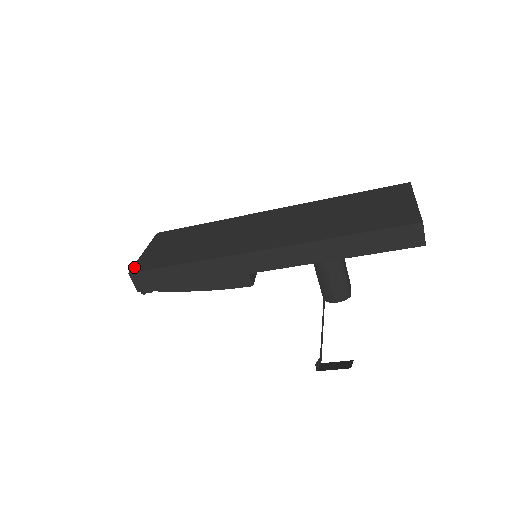
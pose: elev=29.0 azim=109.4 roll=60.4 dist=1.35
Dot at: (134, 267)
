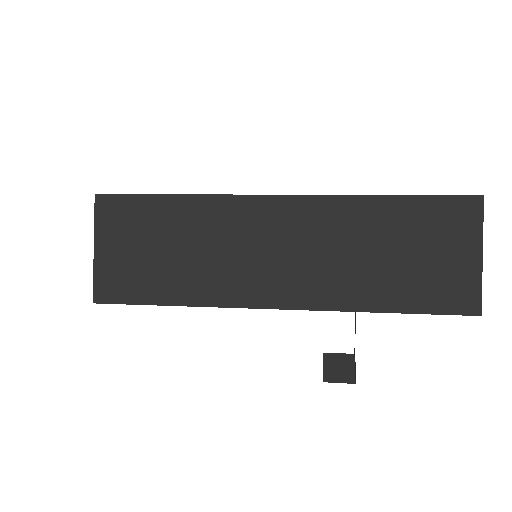
Dot at: (96, 290)
